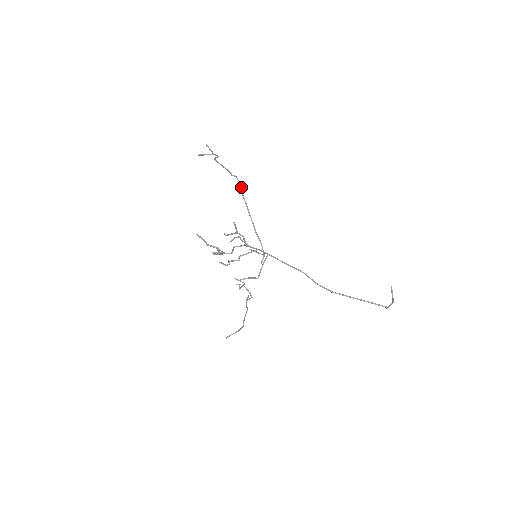
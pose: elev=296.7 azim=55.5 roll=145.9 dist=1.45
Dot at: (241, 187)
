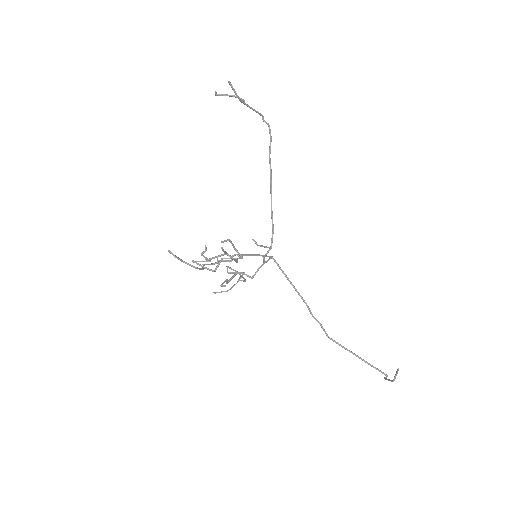
Dot at: occluded
